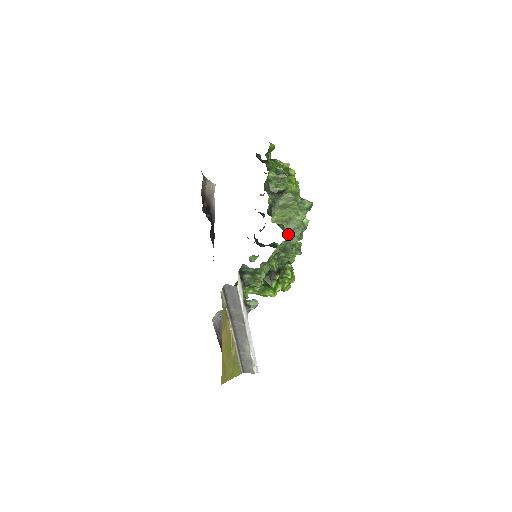
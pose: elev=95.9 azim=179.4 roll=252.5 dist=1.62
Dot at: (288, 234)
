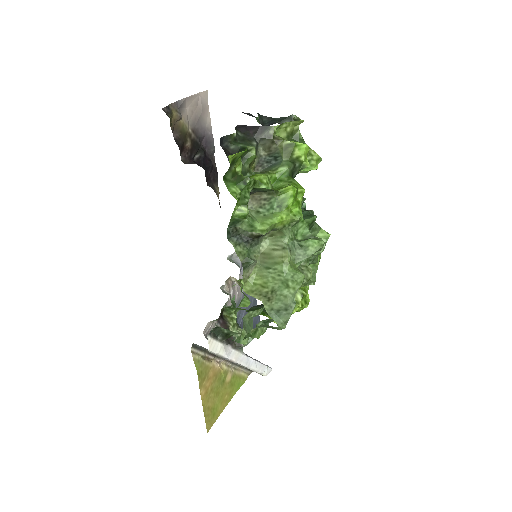
Dot at: occluded
